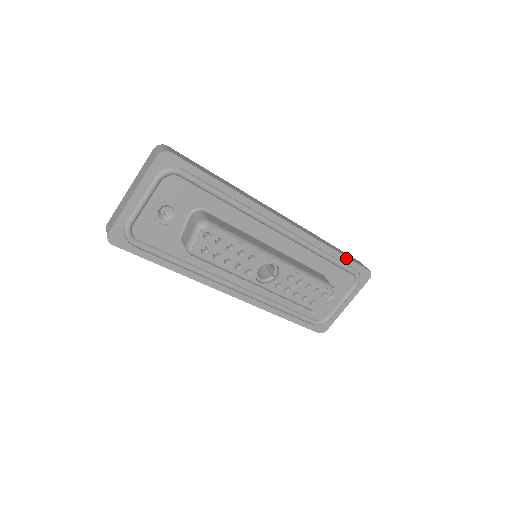
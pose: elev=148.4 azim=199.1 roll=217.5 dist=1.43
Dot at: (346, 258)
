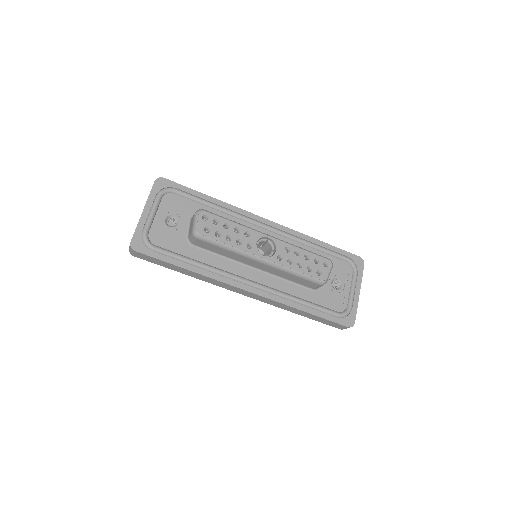
Dot at: (332, 247)
